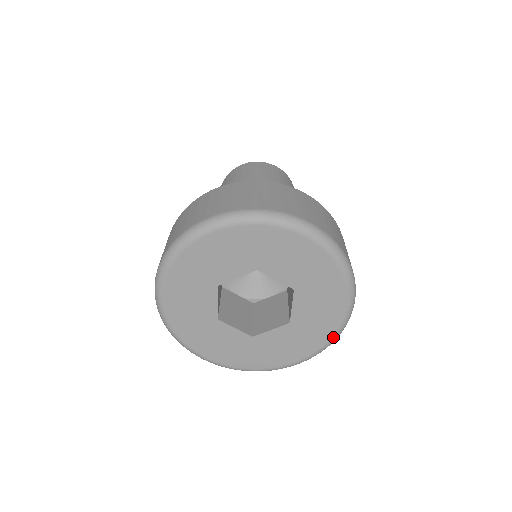
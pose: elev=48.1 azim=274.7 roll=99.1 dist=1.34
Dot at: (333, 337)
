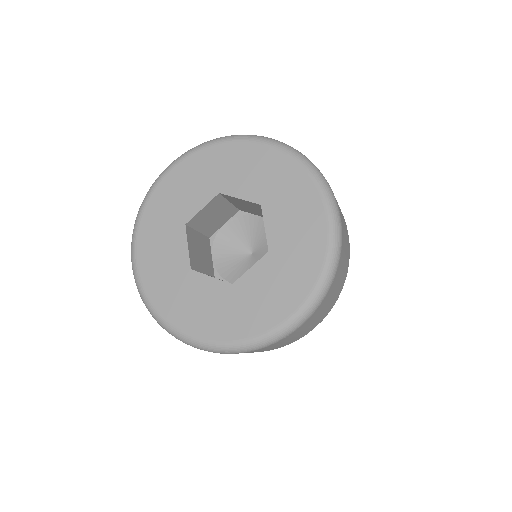
Dot at: (326, 259)
